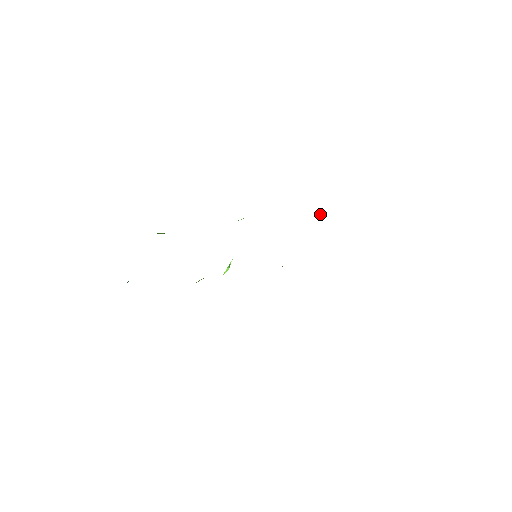
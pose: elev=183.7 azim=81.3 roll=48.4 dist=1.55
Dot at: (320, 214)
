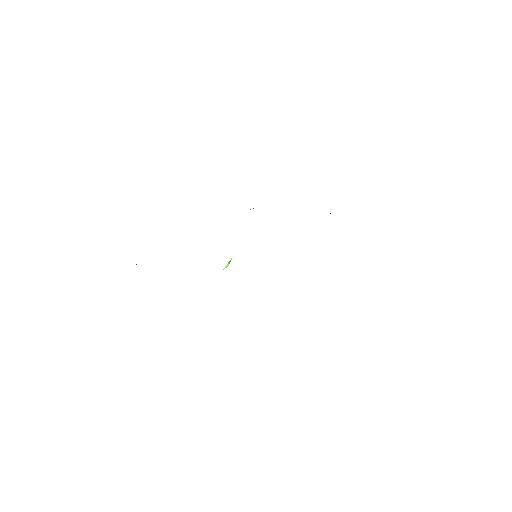
Dot at: occluded
